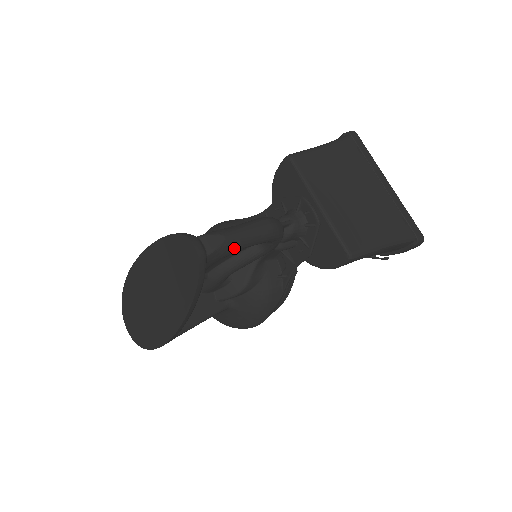
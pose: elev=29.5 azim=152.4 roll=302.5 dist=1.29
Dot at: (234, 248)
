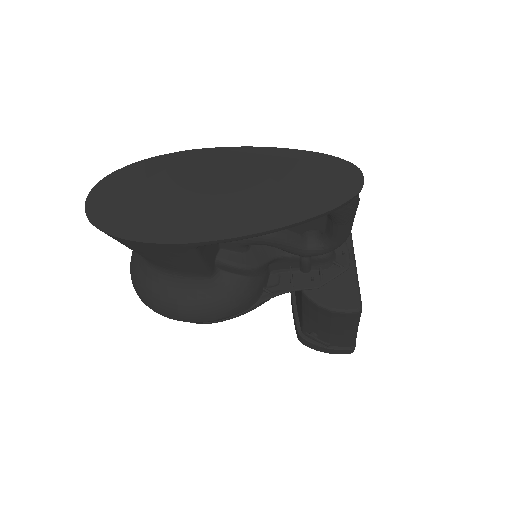
Dot at: (350, 215)
